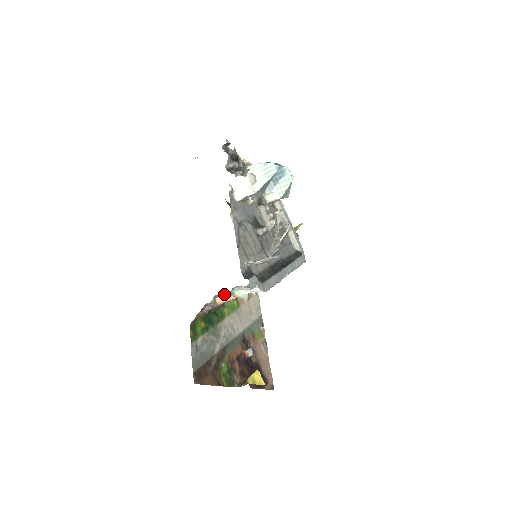
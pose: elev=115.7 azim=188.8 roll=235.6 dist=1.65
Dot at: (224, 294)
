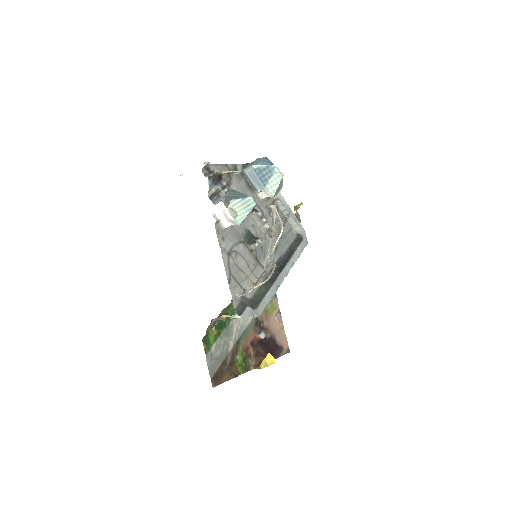
Dot at: (226, 315)
